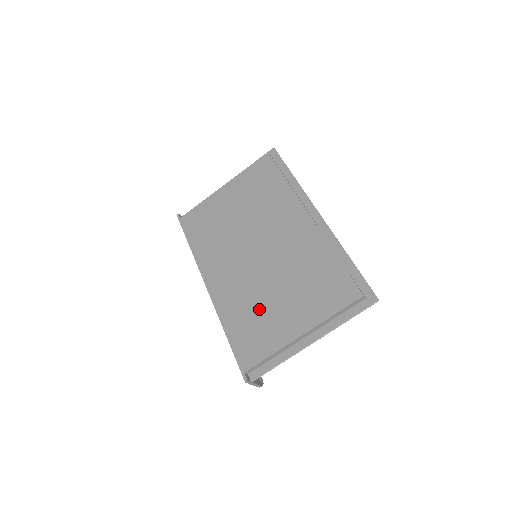
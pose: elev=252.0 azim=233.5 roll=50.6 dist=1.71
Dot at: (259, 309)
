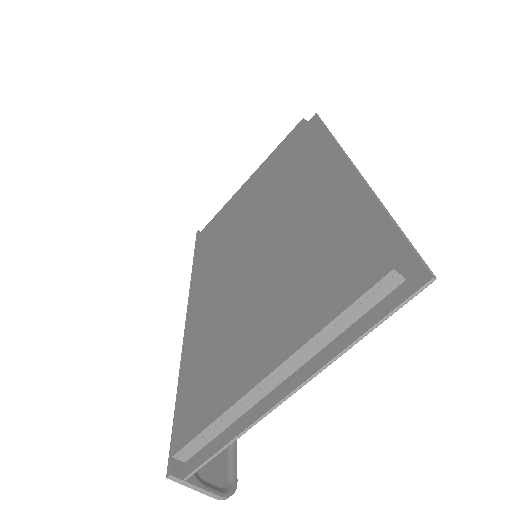
Dot at: (227, 334)
